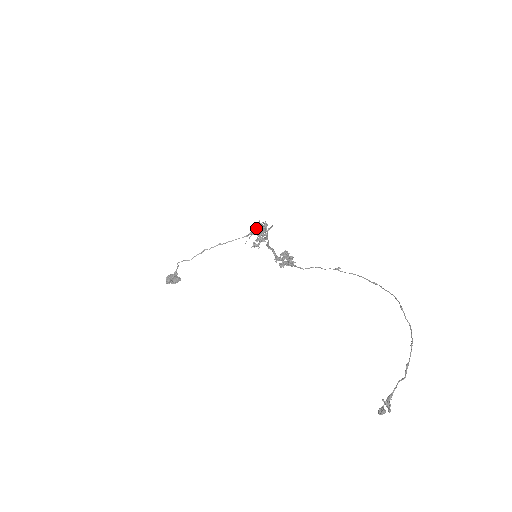
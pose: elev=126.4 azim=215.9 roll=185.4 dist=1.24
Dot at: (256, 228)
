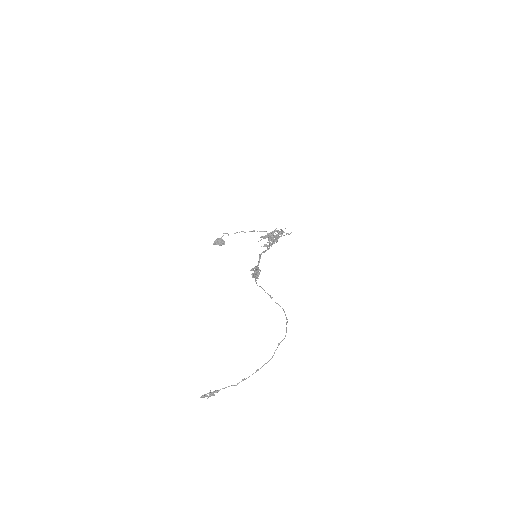
Dot at: (271, 233)
